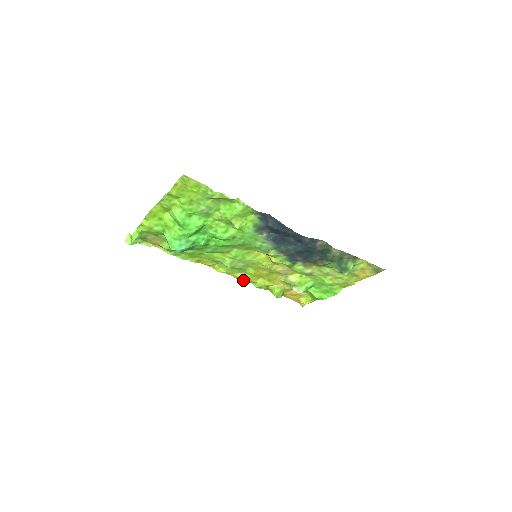
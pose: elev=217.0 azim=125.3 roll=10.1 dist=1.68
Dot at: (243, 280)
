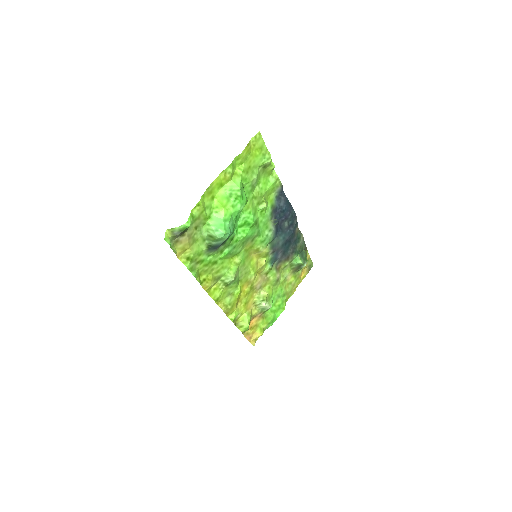
Dot at: (227, 309)
